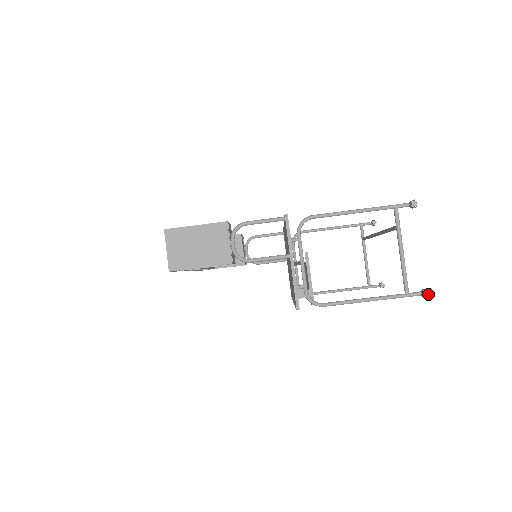
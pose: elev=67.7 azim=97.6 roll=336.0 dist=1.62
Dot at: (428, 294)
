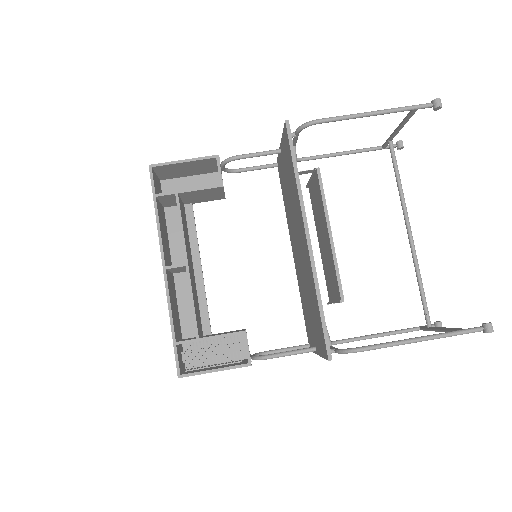
Dot at: (438, 99)
